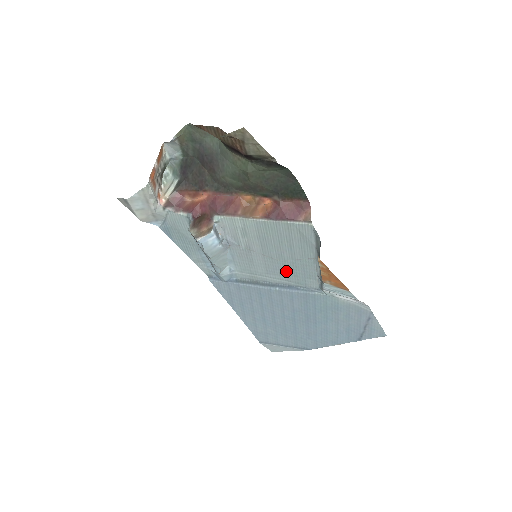
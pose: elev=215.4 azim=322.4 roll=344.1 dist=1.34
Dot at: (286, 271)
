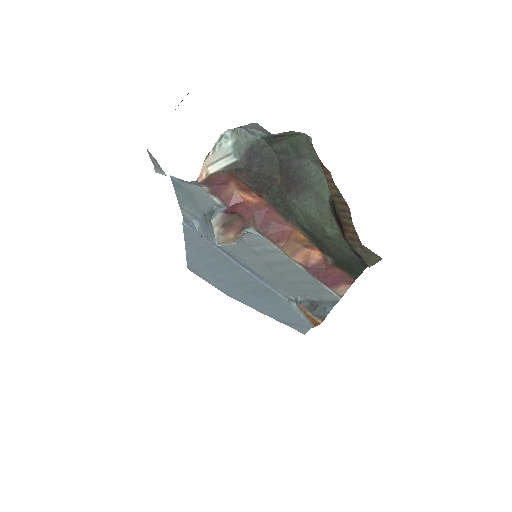
Dot at: (272, 276)
